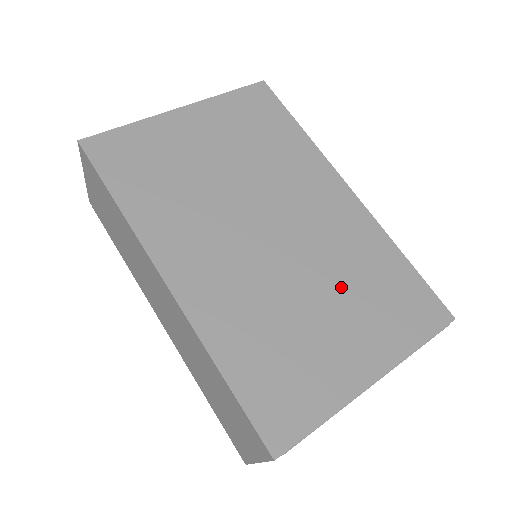
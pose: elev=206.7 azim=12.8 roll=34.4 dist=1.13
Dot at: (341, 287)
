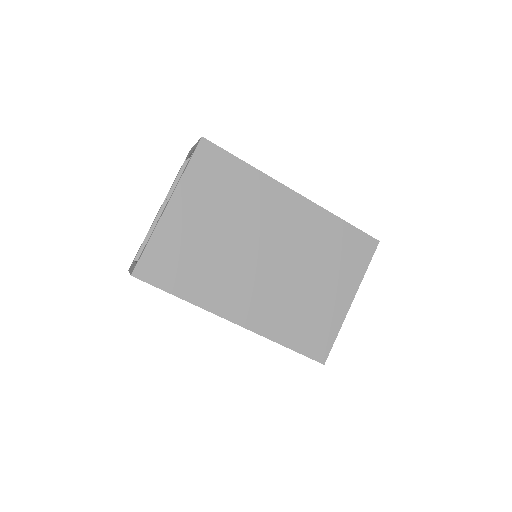
Dot at: (318, 264)
